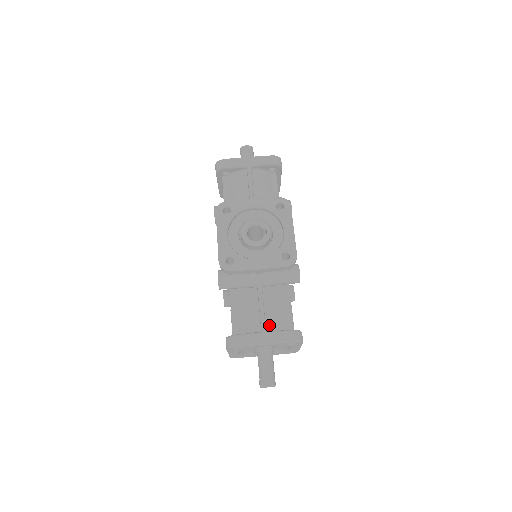
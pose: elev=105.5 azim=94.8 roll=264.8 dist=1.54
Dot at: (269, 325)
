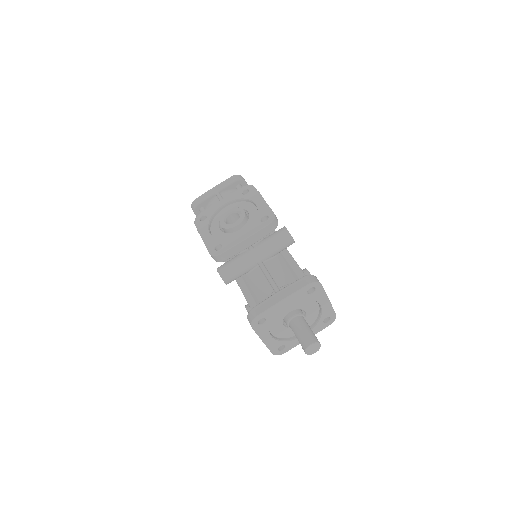
Dot at: (282, 286)
